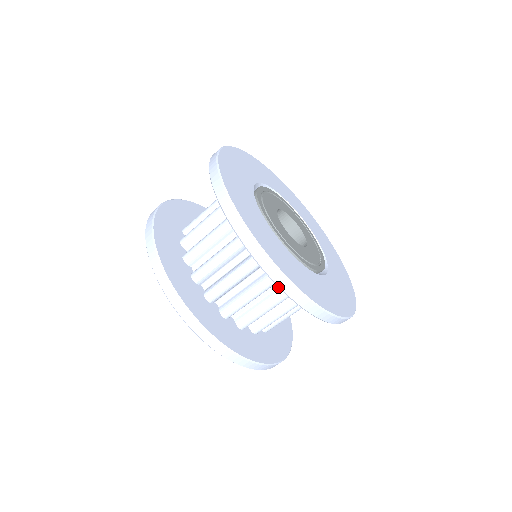
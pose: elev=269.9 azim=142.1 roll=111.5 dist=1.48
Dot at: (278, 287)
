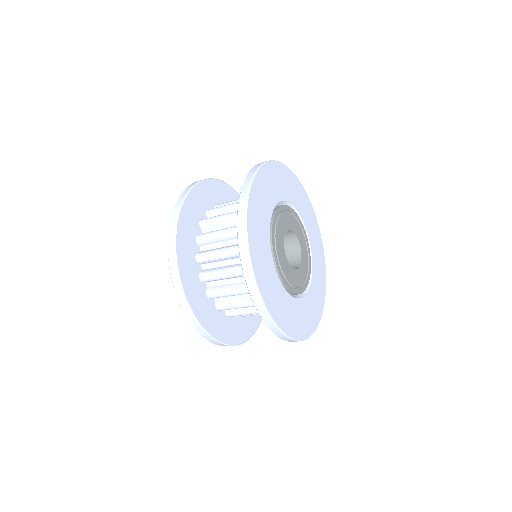
Dot at: occluded
